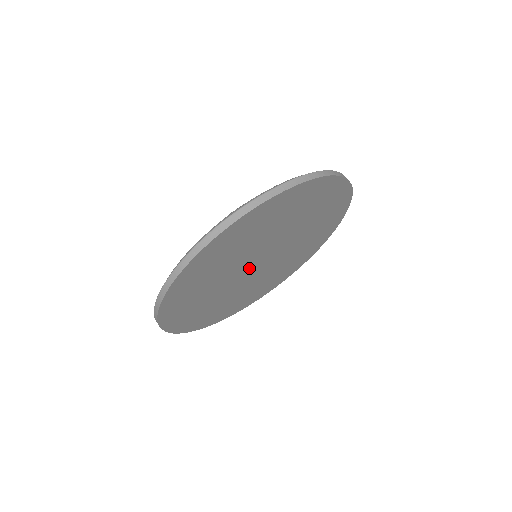
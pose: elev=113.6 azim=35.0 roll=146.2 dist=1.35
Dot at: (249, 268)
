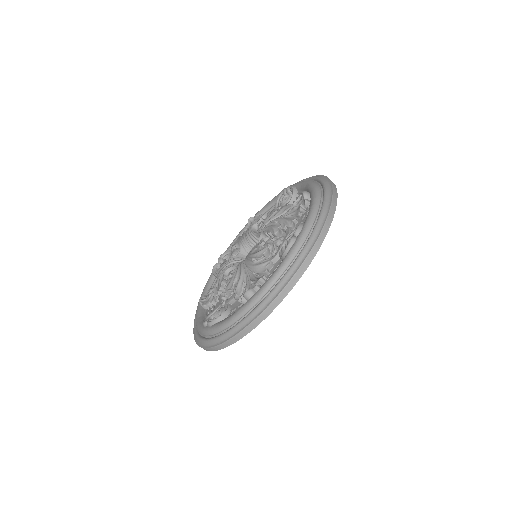
Dot at: occluded
